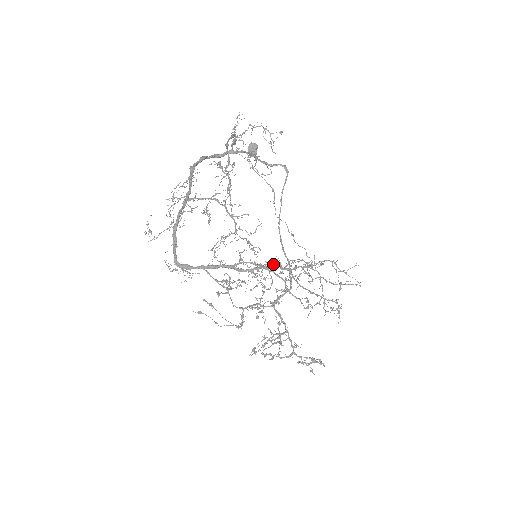
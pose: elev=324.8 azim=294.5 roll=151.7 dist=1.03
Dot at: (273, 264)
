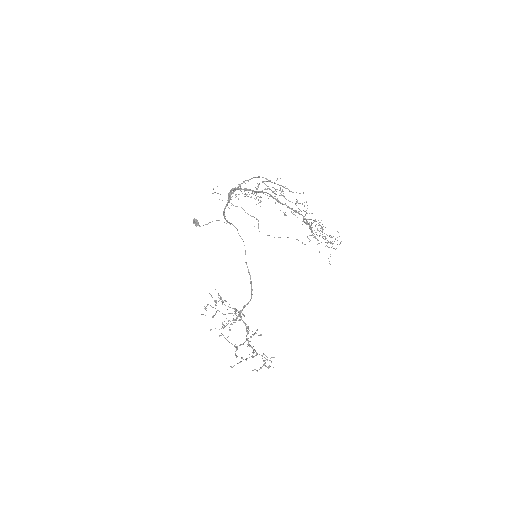
Dot at: (309, 224)
